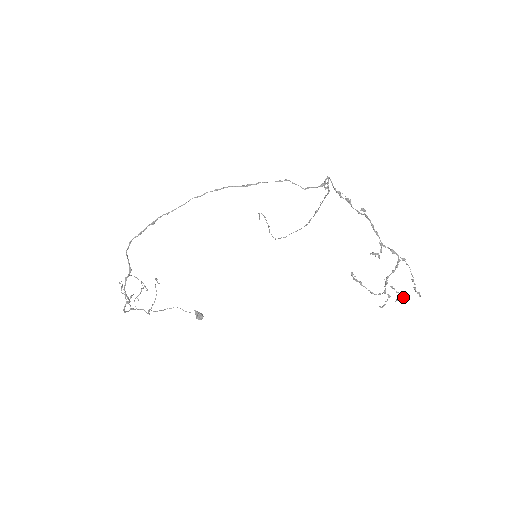
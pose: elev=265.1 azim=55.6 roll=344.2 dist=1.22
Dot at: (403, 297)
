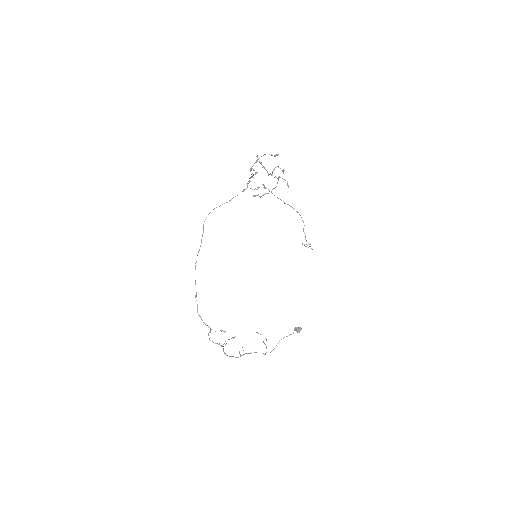
Dot at: (278, 167)
